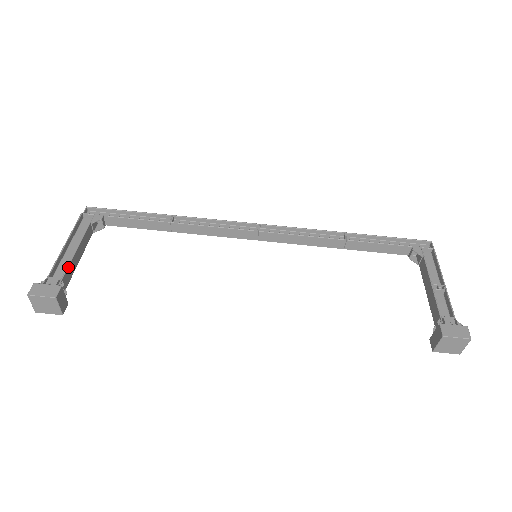
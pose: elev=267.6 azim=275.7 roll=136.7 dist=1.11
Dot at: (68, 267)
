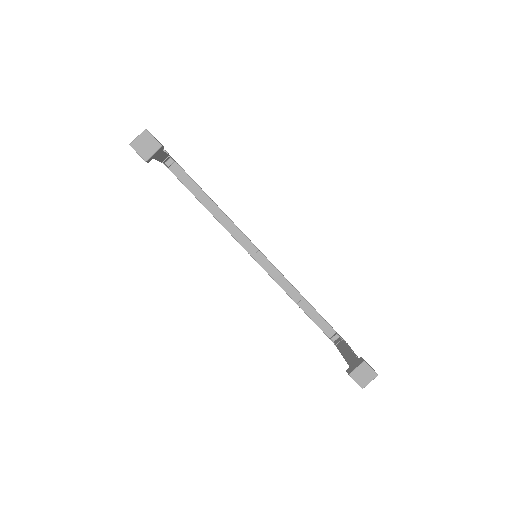
Dot at: (161, 150)
